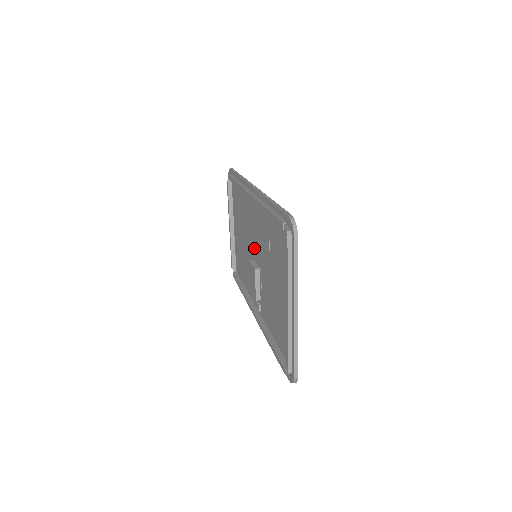
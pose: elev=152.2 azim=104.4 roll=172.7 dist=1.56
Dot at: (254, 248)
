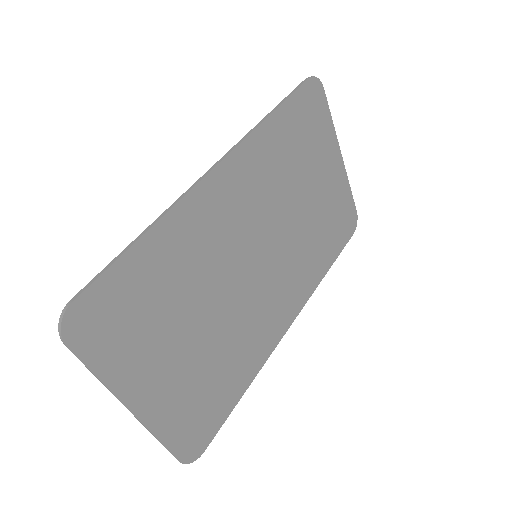
Dot at: (258, 242)
